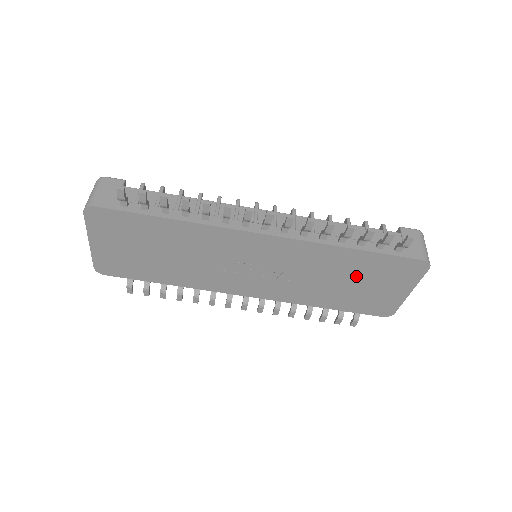
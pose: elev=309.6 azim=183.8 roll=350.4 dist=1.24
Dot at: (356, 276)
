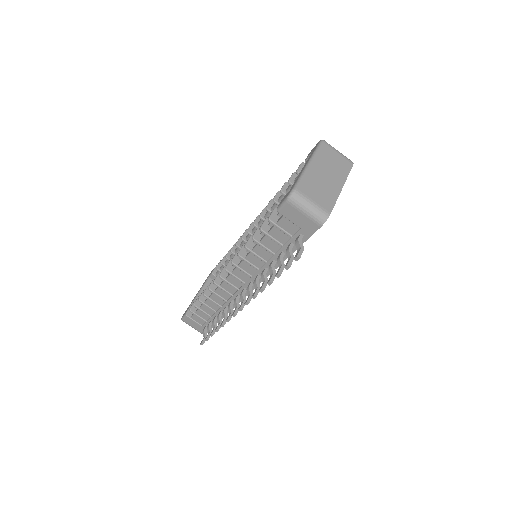
Dot at: occluded
